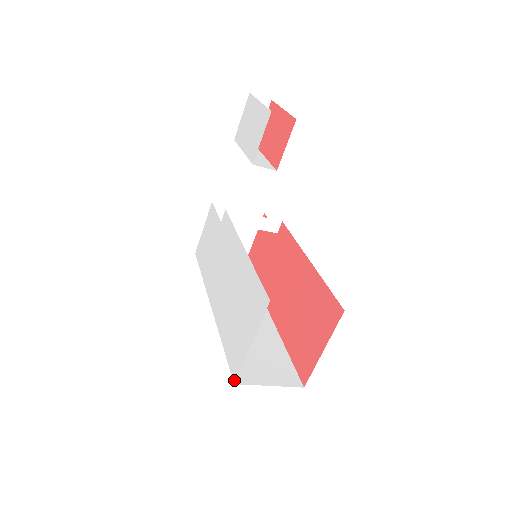
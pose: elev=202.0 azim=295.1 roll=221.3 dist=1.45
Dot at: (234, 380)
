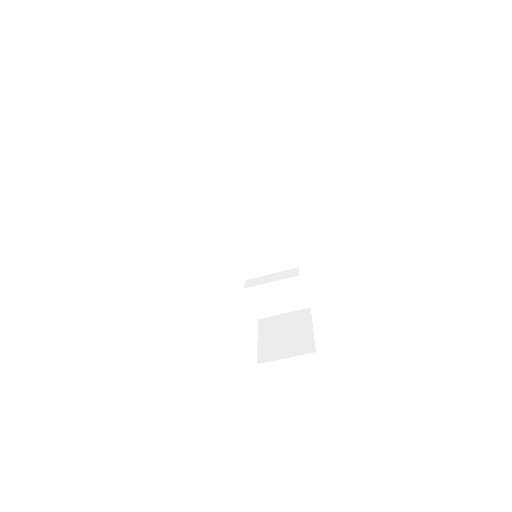
Dot at: occluded
